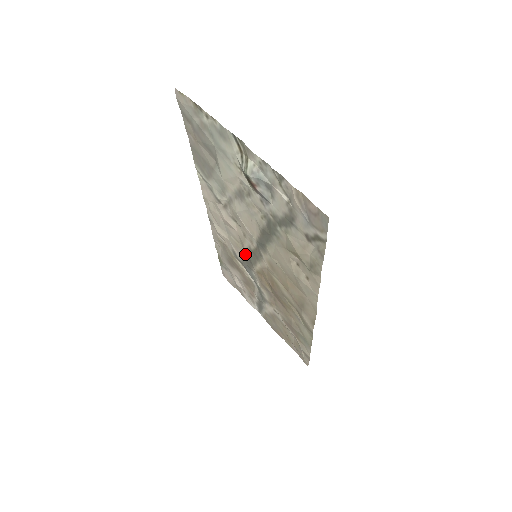
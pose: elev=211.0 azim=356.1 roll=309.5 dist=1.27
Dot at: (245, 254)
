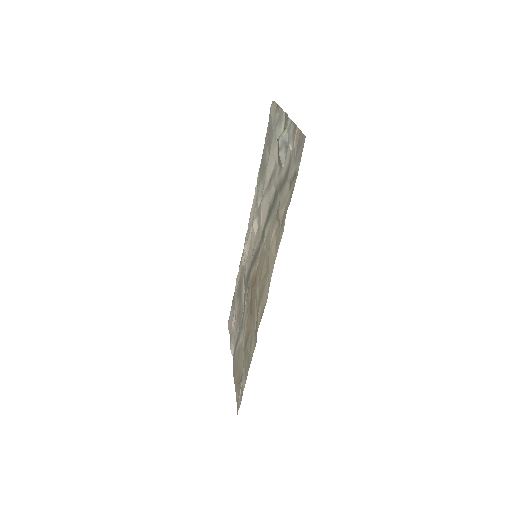
Dot at: occluded
